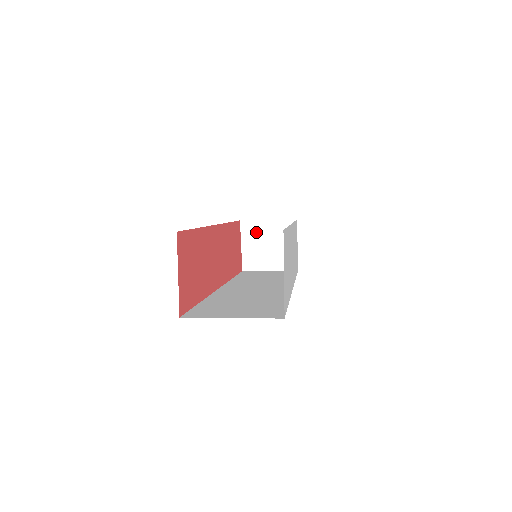
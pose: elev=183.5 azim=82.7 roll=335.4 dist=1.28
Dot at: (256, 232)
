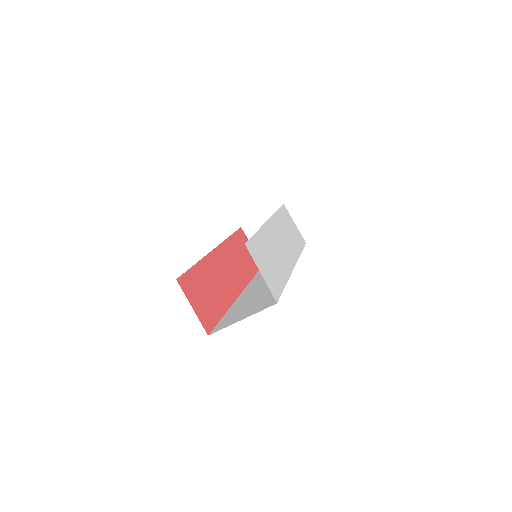
Dot at: occluded
